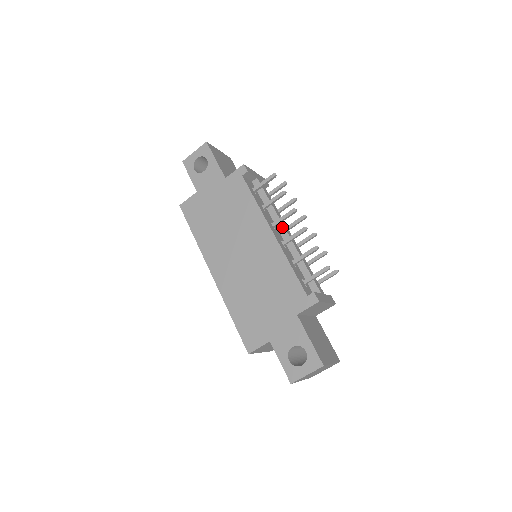
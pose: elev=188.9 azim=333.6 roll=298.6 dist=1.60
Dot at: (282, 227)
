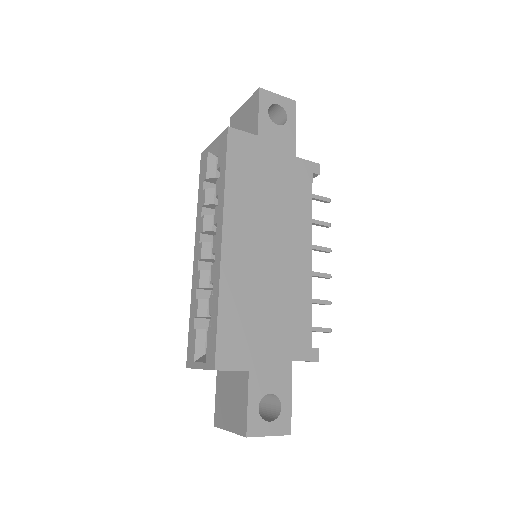
Dot at: occluded
